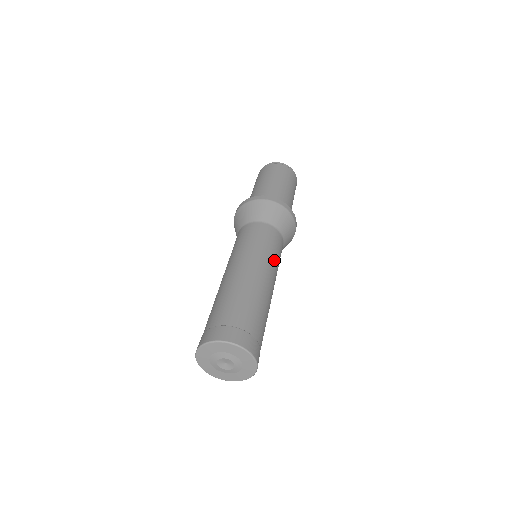
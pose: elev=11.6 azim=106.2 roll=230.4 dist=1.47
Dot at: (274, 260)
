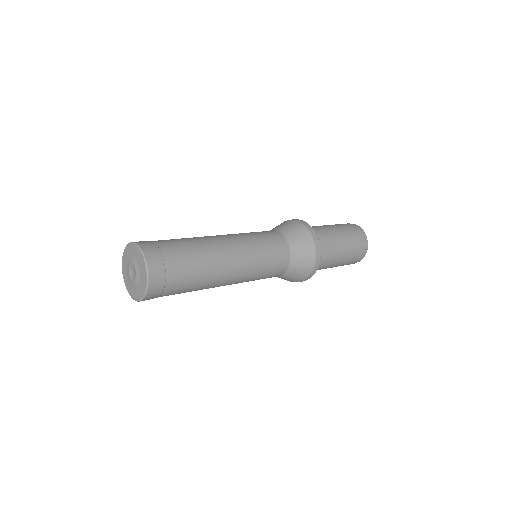
Dot at: (256, 248)
